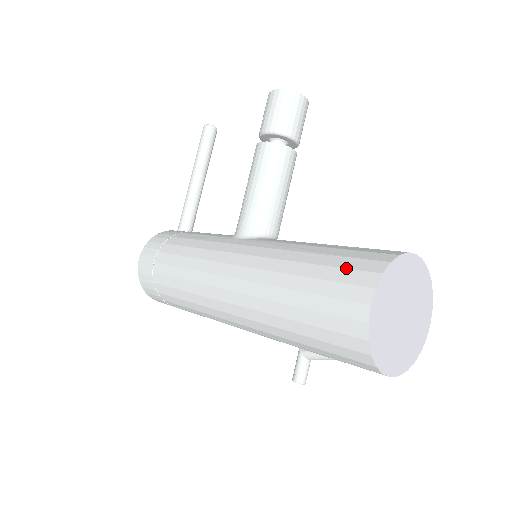
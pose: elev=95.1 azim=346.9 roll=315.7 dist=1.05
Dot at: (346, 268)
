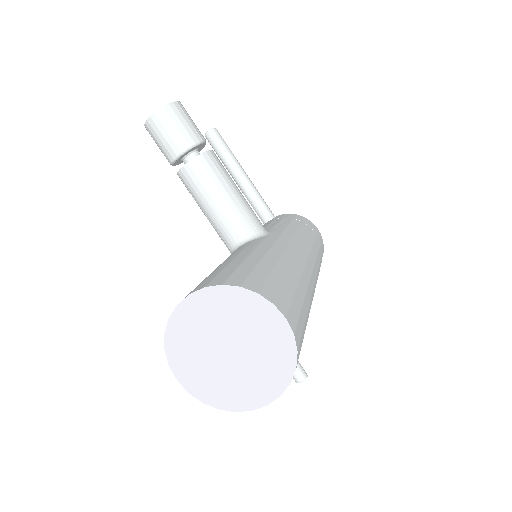
Dot at: occluded
